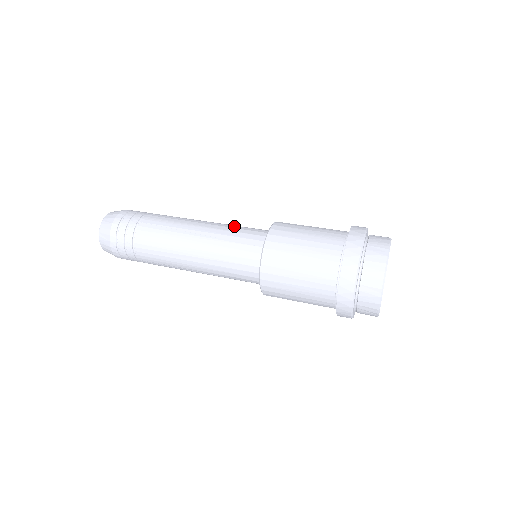
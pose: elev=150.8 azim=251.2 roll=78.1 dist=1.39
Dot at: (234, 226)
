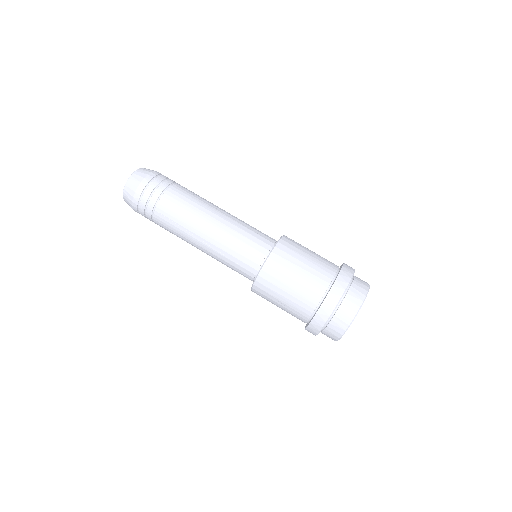
Dot at: (236, 240)
